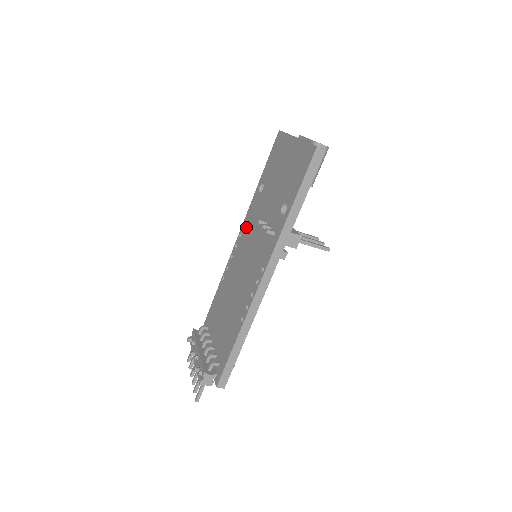
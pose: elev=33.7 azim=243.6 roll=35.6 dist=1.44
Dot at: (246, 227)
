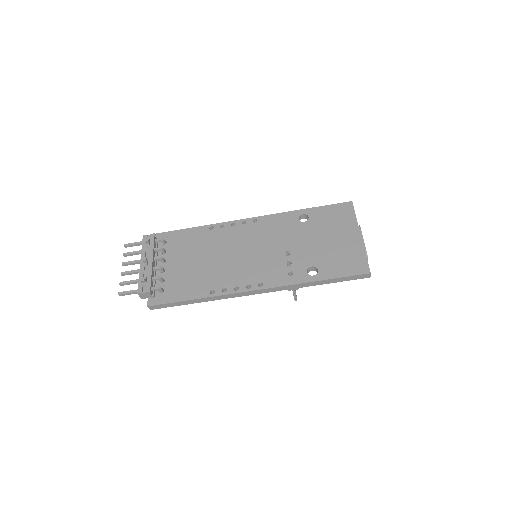
Dot at: (266, 225)
